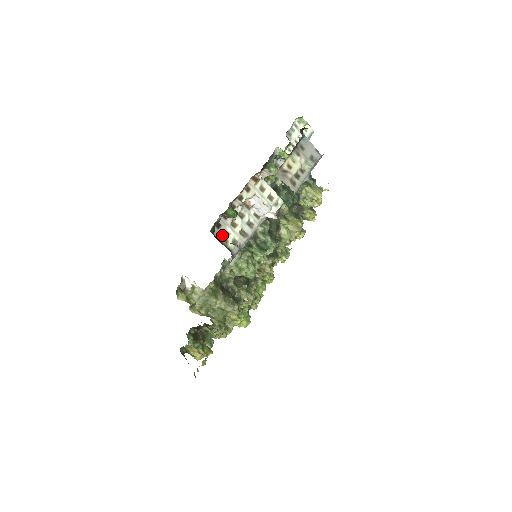
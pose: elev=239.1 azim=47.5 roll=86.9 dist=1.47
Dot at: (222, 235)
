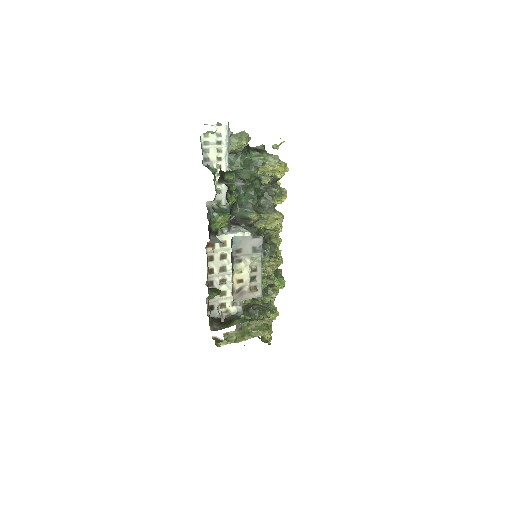
Dot at: (220, 310)
